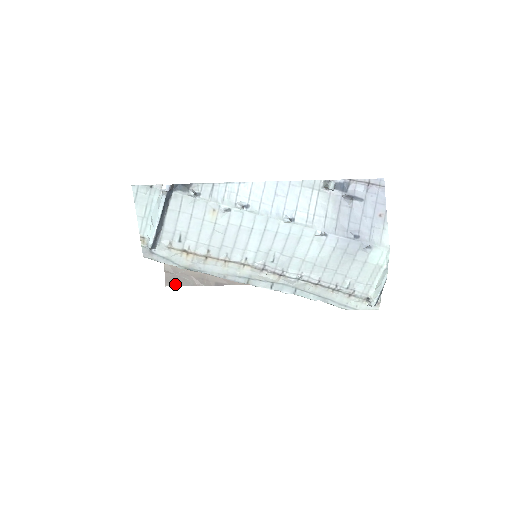
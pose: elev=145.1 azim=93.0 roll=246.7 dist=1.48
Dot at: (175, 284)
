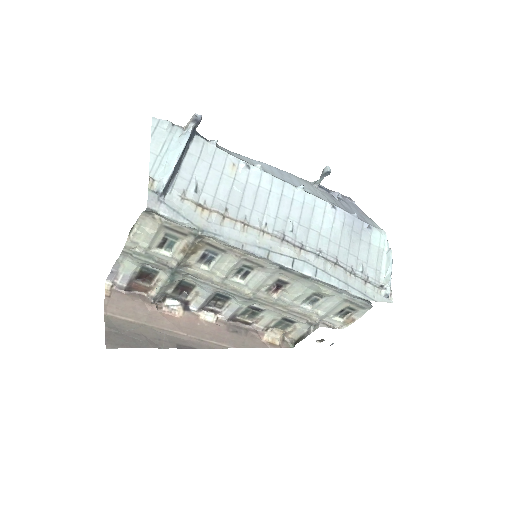
Dot at: (120, 345)
